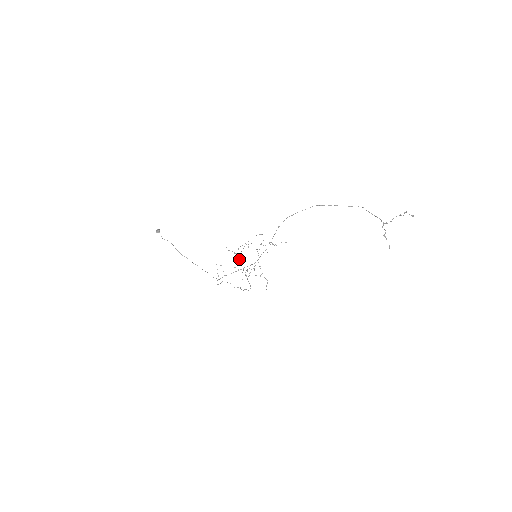
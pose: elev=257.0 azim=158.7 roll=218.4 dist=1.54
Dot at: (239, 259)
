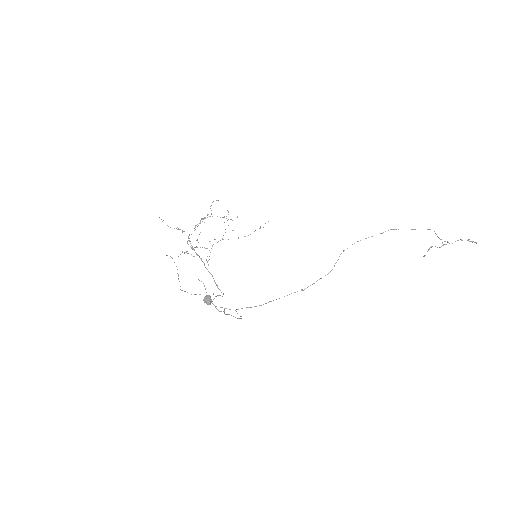
Dot at: (188, 238)
